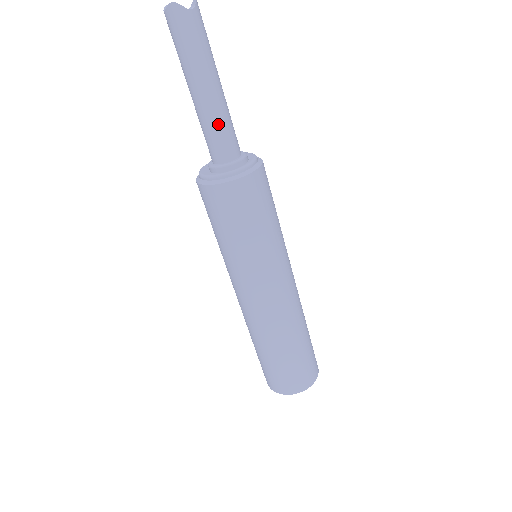
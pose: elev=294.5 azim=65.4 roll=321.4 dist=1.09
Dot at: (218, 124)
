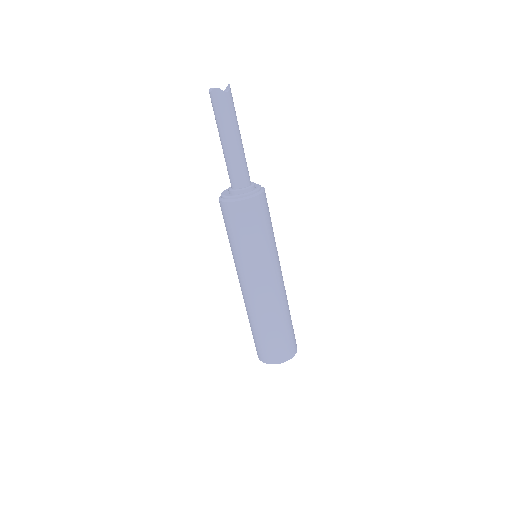
Dot at: (238, 162)
